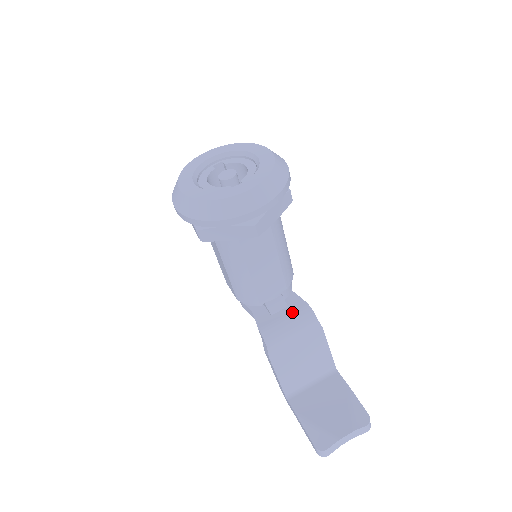
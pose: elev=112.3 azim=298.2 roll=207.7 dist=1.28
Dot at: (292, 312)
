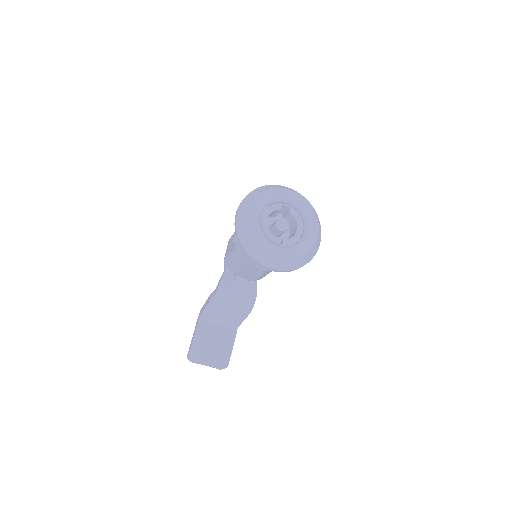
Dot at: (244, 293)
